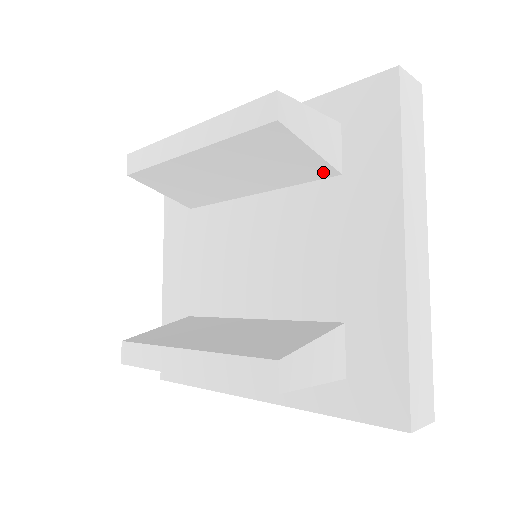
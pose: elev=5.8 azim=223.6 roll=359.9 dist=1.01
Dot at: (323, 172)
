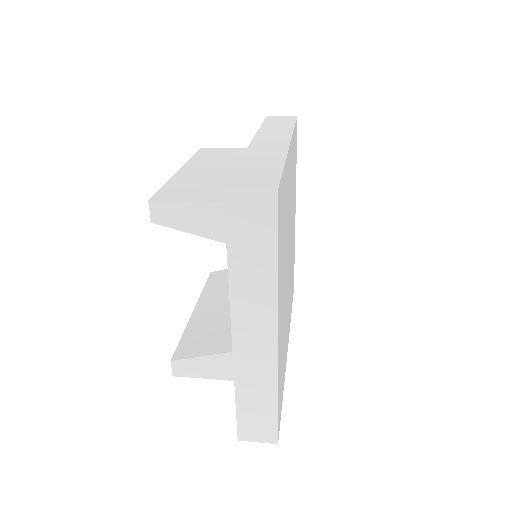
Dot at: occluded
